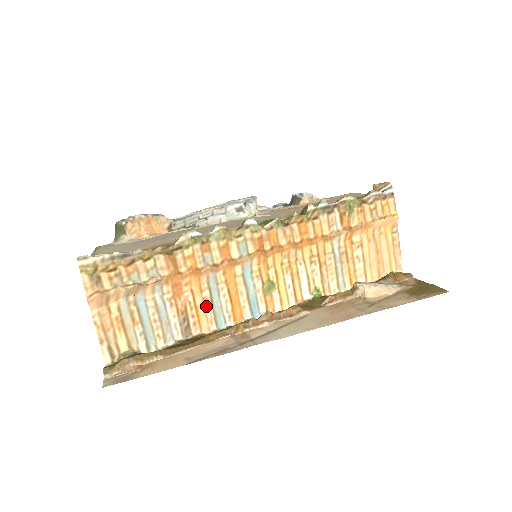
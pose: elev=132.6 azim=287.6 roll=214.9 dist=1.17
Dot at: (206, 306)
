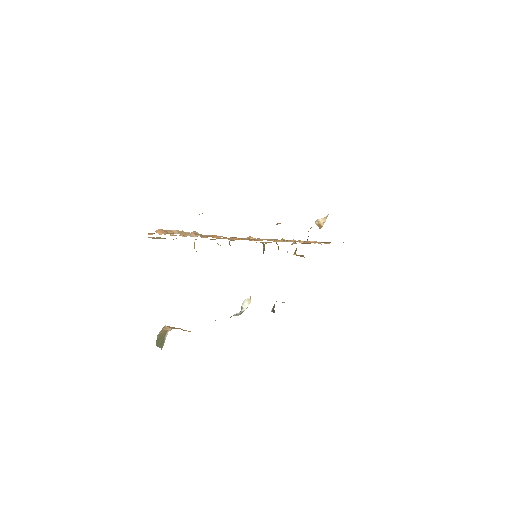
Dot at: occluded
